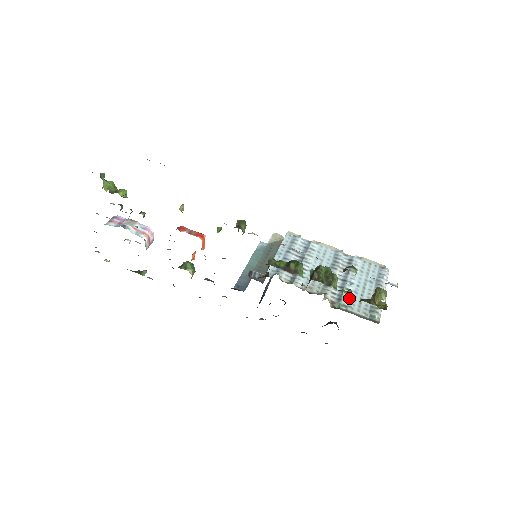
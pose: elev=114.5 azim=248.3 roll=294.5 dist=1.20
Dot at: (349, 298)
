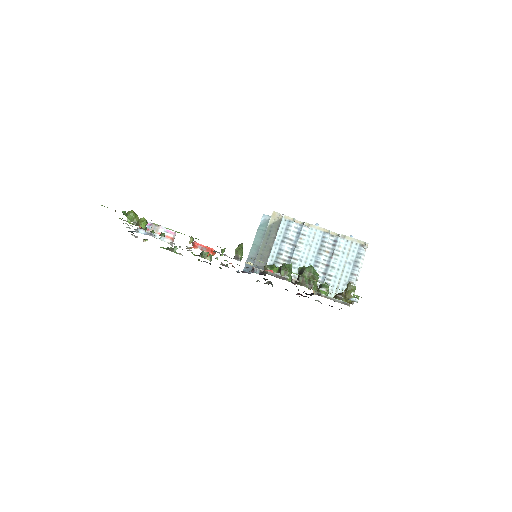
Dot at: (329, 284)
